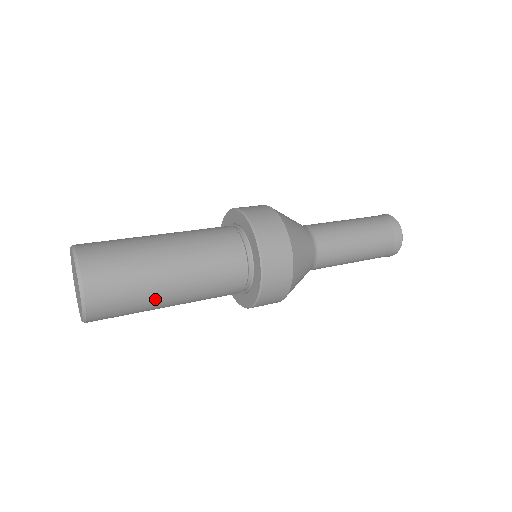
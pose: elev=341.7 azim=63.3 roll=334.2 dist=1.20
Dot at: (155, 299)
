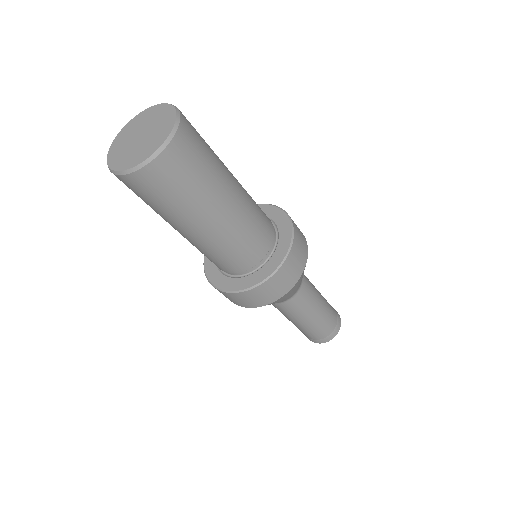
Dot at: (220, 161)
